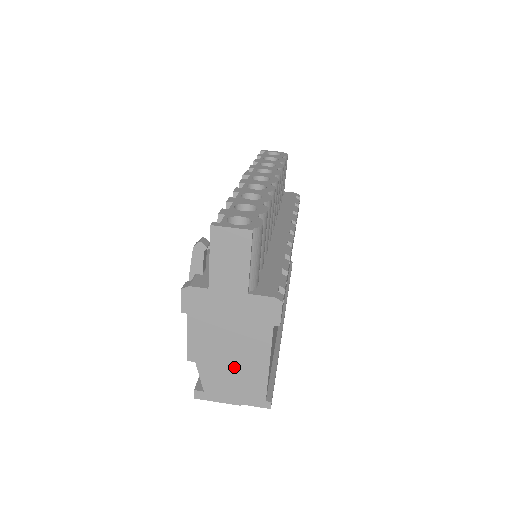
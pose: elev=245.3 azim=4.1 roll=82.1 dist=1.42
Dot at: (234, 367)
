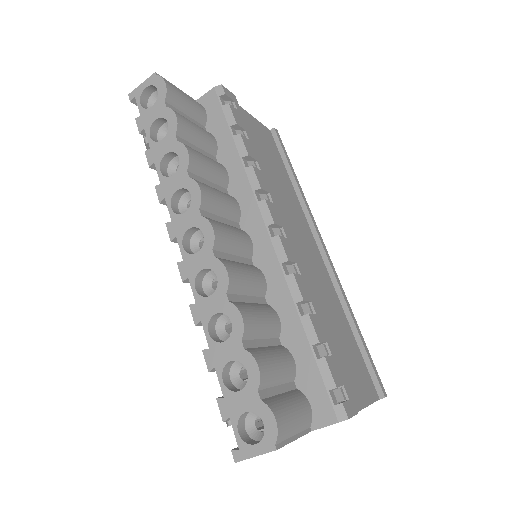
Dot at: occluded
